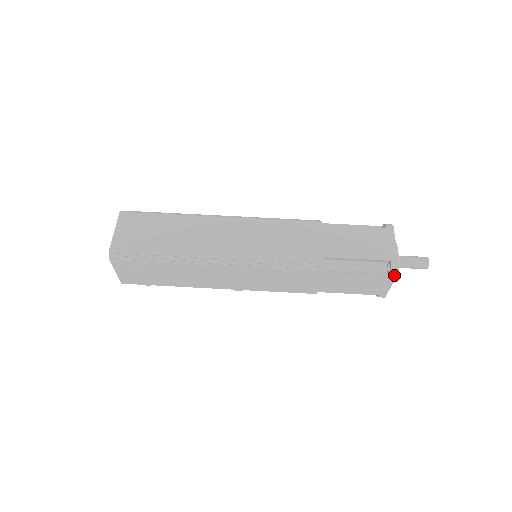
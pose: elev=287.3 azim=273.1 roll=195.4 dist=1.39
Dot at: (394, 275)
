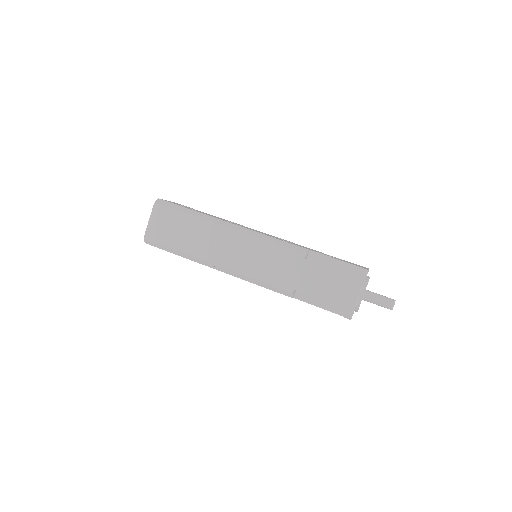
Dot at: (348, 318)
